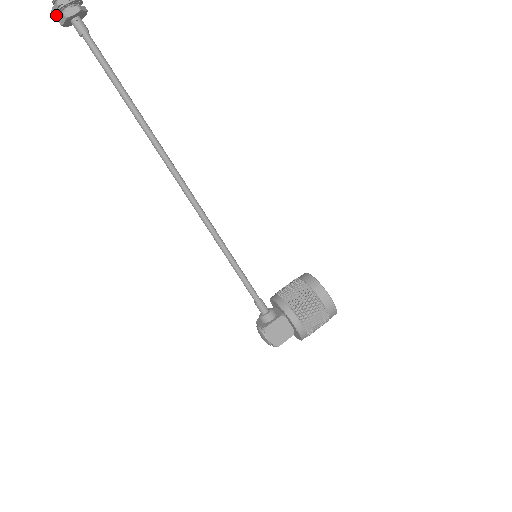
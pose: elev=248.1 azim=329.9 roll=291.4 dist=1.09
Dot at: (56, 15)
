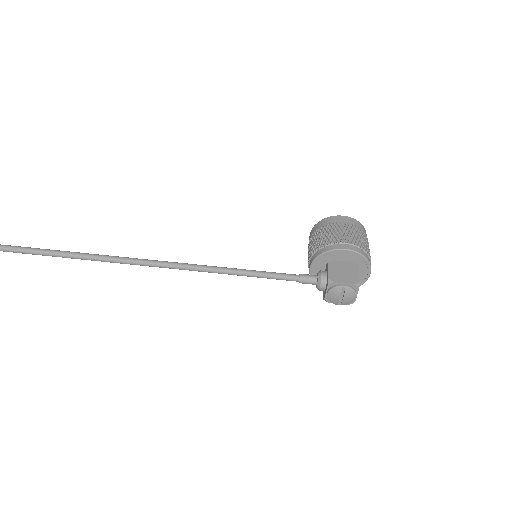
Dot at: out of frame
